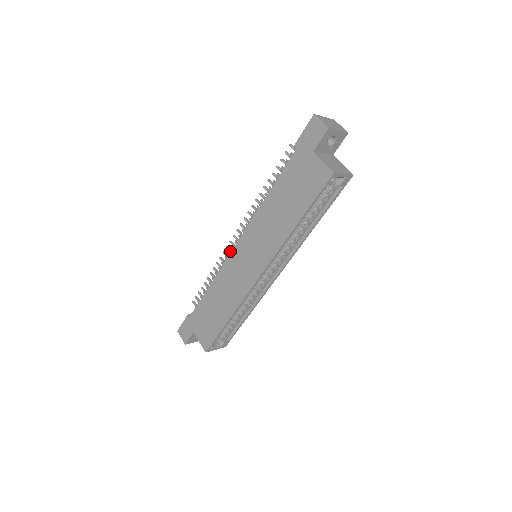
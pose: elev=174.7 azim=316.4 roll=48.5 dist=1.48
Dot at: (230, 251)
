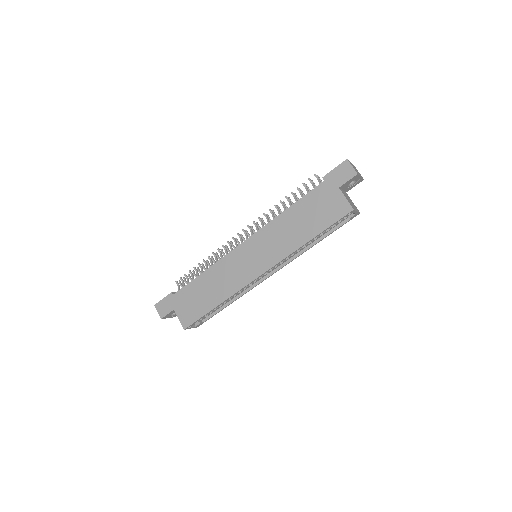
Dot at: (231, 246)
